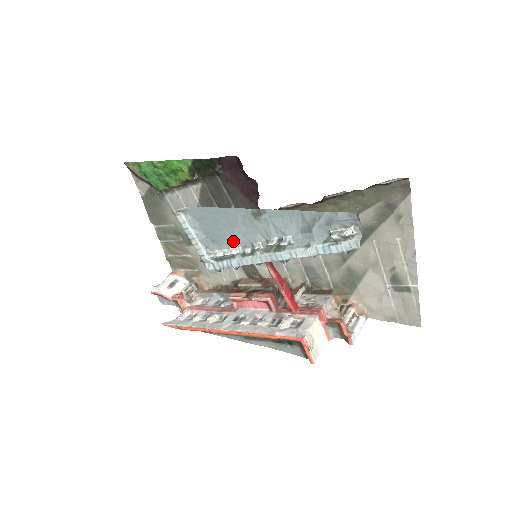
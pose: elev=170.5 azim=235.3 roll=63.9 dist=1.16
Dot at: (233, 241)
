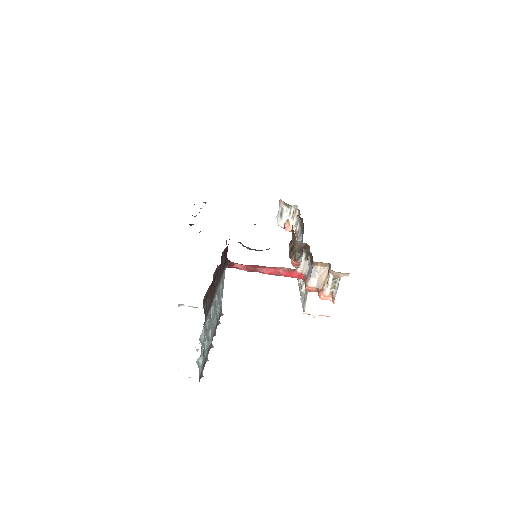
Dot at: occluded
